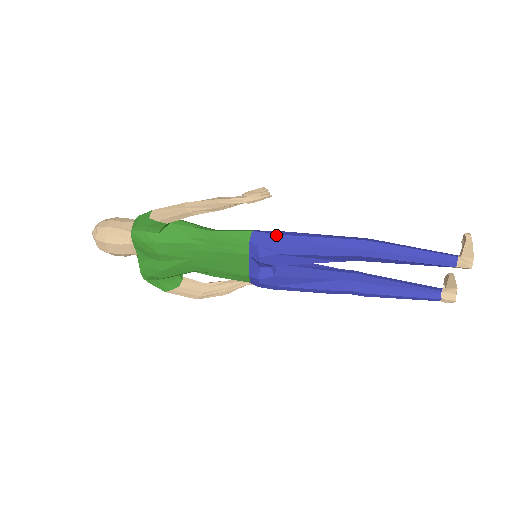
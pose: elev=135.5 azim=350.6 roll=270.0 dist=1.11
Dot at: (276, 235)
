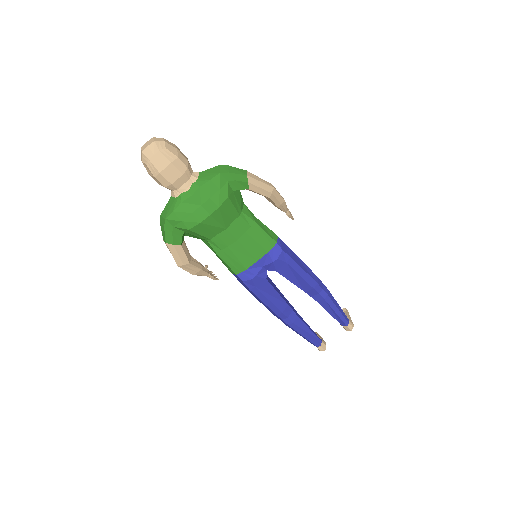
Dot at: (290, 249)
